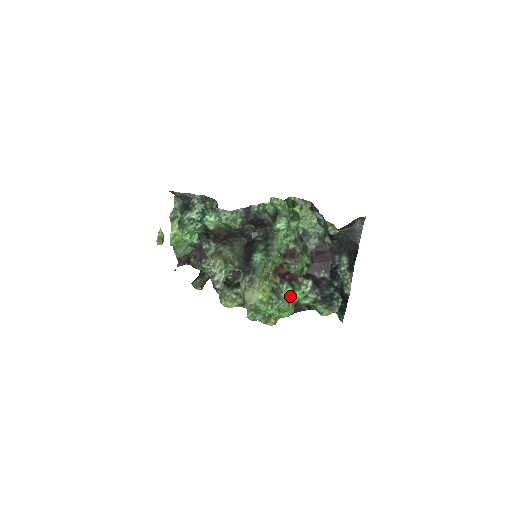
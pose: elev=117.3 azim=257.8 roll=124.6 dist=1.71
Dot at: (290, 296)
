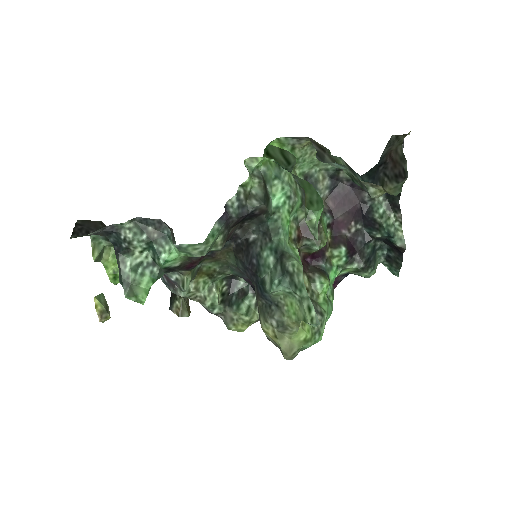
Dot at: occluded
